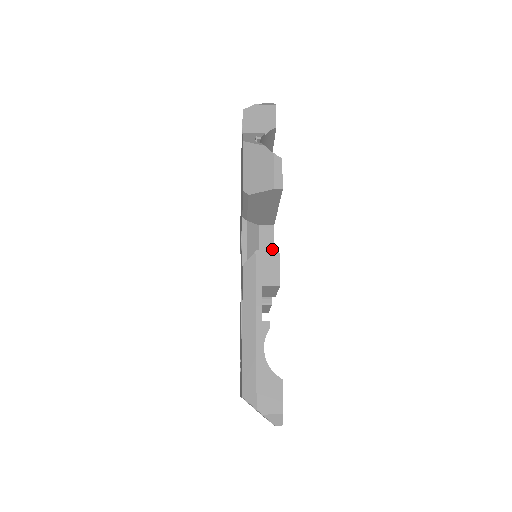
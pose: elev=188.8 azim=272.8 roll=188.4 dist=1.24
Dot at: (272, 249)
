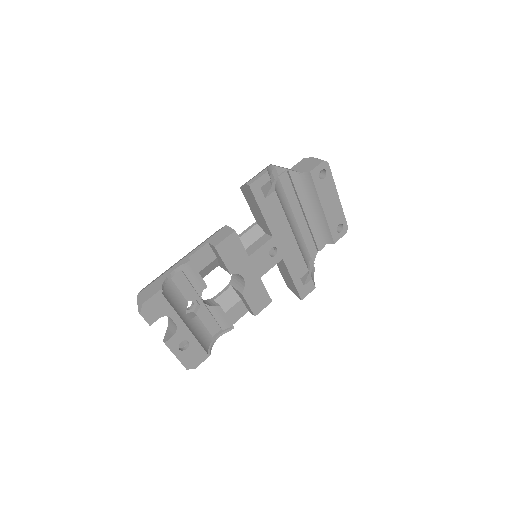
Dot at: (257, 248)
